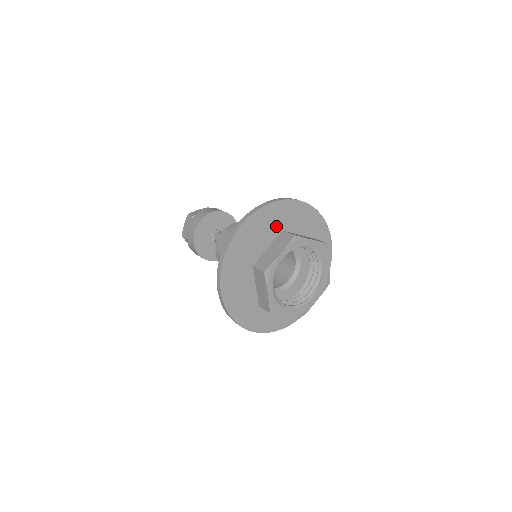
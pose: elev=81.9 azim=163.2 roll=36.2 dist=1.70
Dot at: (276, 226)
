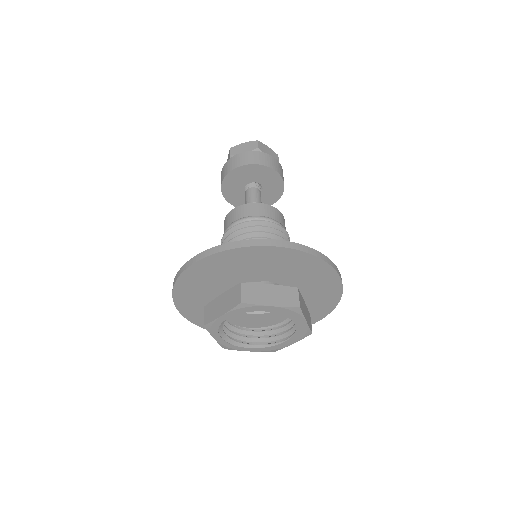
Dot at: (241, 268)
